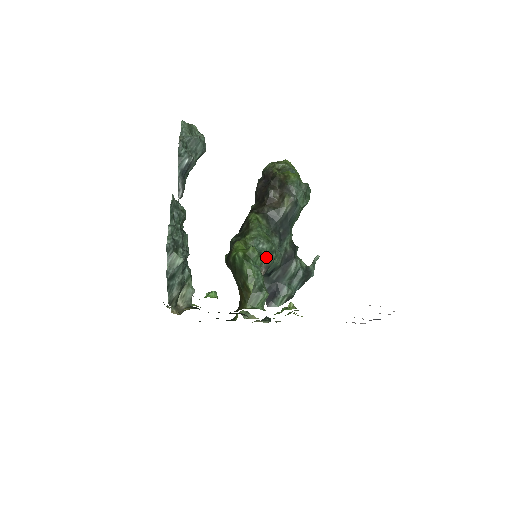
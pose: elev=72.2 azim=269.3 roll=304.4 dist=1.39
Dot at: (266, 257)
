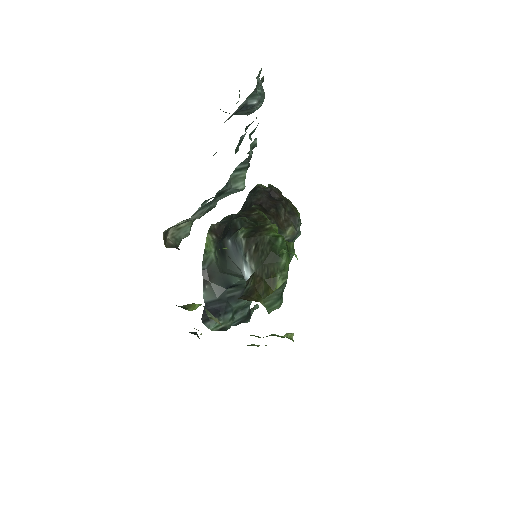
Dot at: occluded
